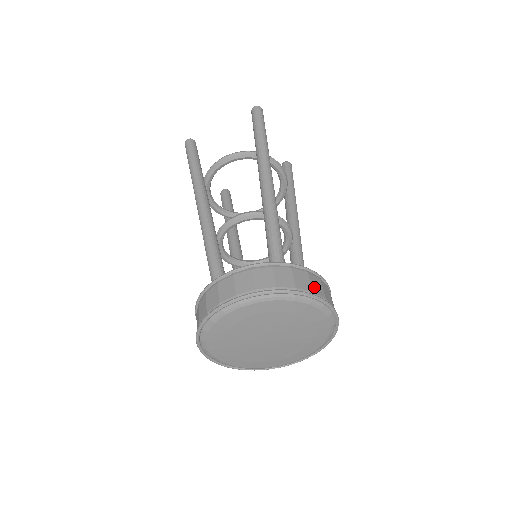
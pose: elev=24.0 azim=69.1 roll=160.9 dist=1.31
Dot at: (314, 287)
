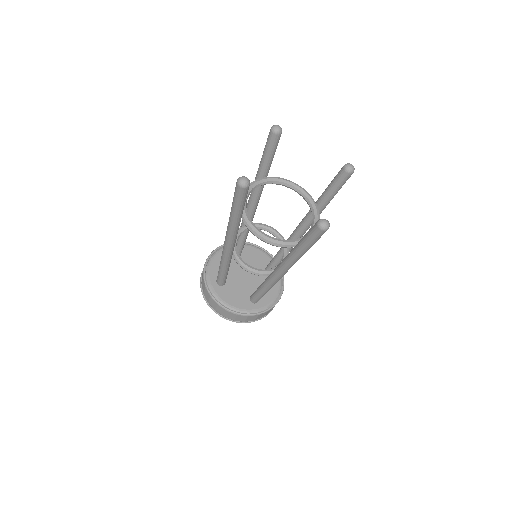
Dot at: occluded
